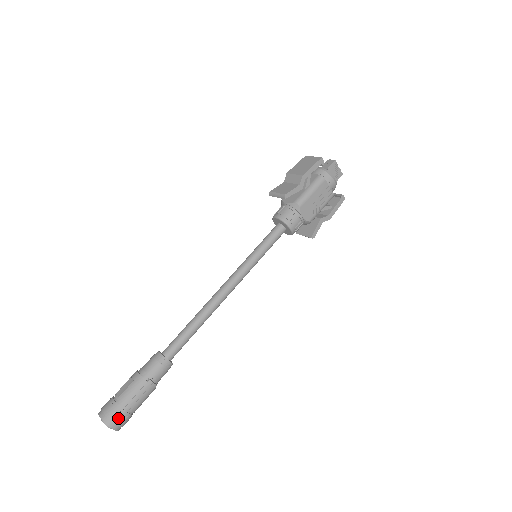
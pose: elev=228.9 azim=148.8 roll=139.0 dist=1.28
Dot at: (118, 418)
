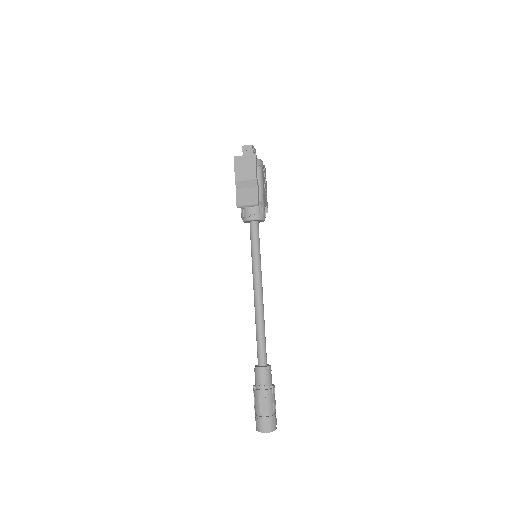
Dot at: (275, 422)
